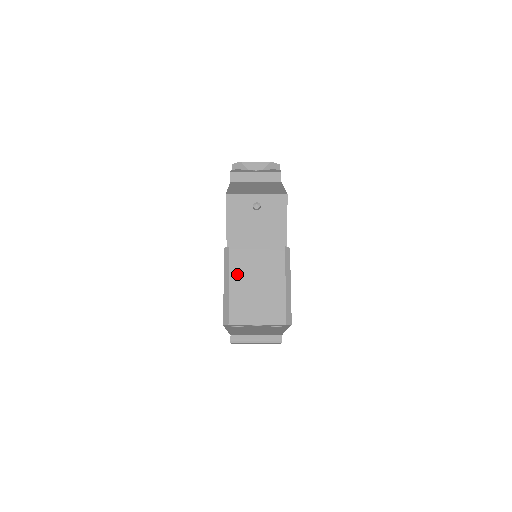
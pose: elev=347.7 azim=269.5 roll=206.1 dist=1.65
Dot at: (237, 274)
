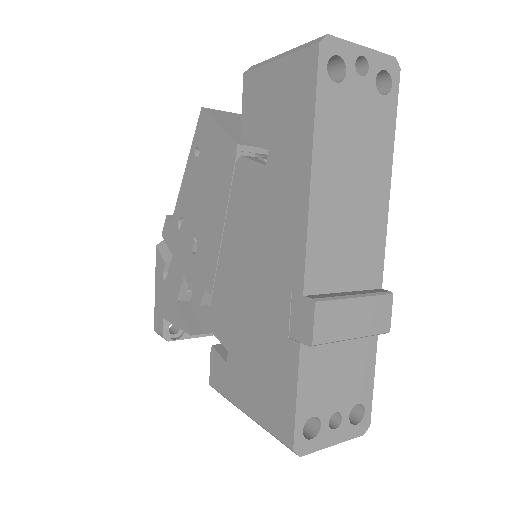
Dot at: occluded
